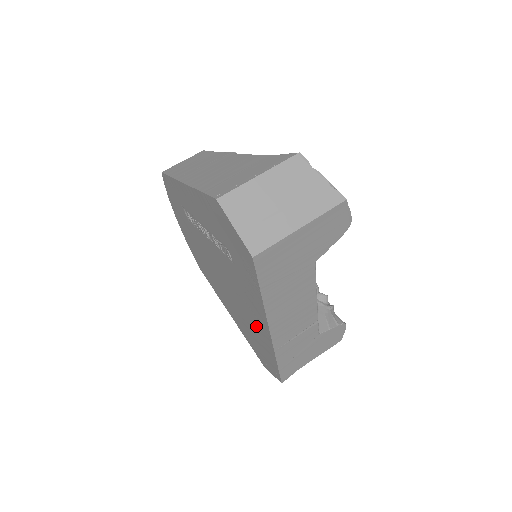
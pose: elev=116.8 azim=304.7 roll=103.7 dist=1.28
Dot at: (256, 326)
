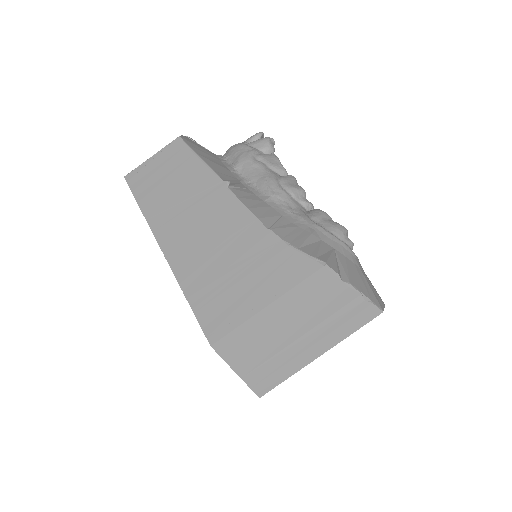
Dot at: occluded
